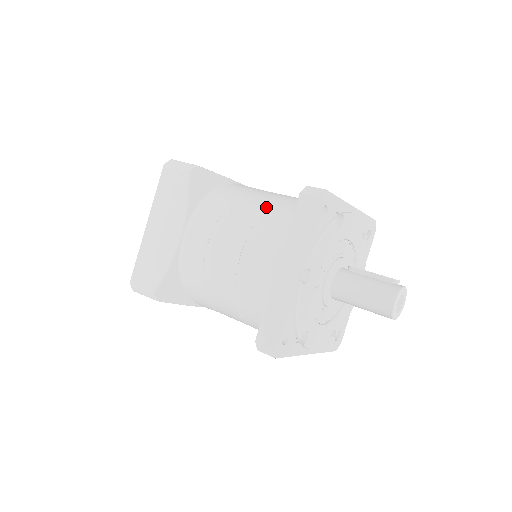
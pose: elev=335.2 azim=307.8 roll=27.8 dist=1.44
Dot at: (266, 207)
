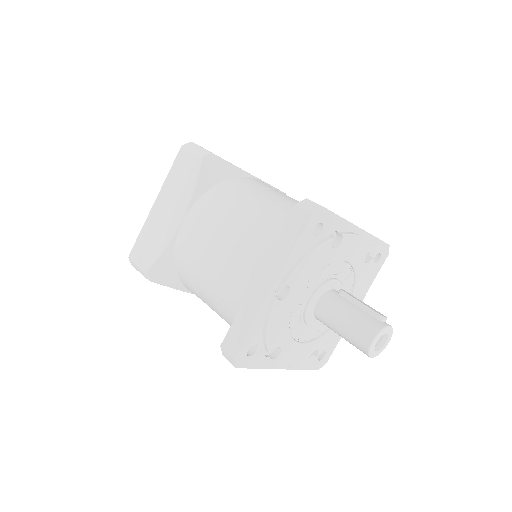
Dot at: (267, 210)
